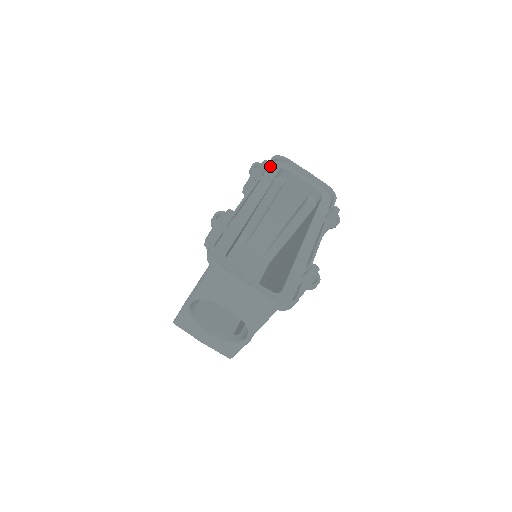
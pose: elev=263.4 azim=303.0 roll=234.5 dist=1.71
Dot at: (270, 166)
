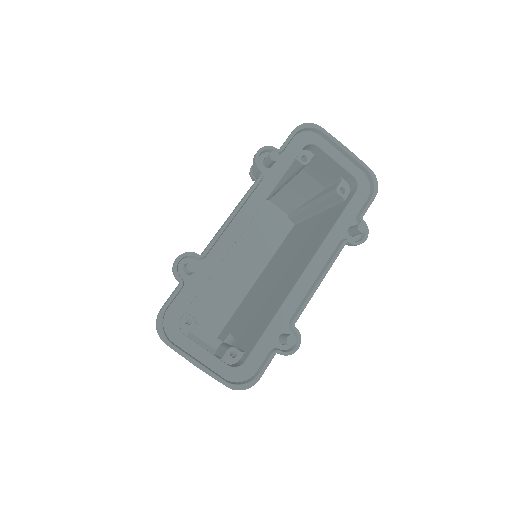
Dot at: (288, 144)
